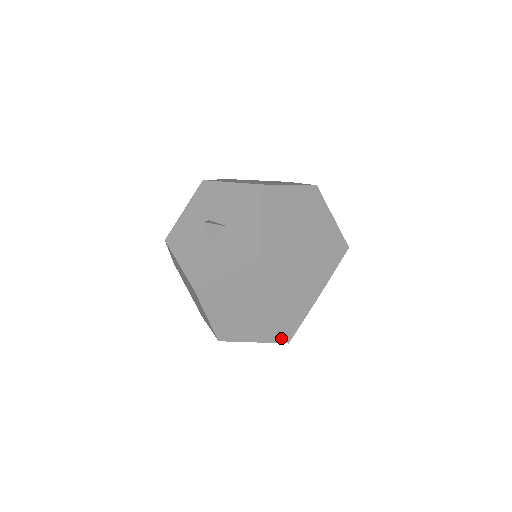
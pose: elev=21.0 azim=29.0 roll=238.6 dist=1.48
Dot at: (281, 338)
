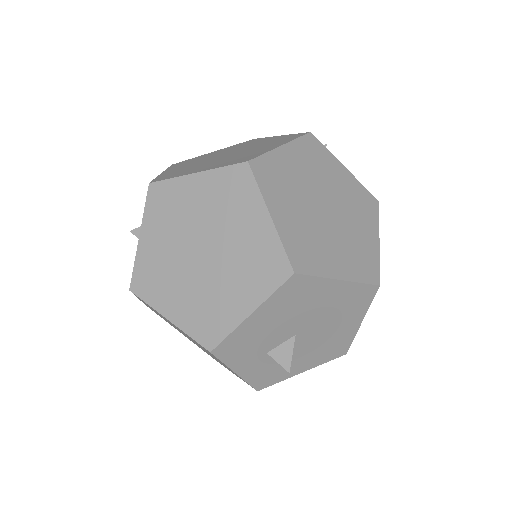
Dot at: (275, 273)
